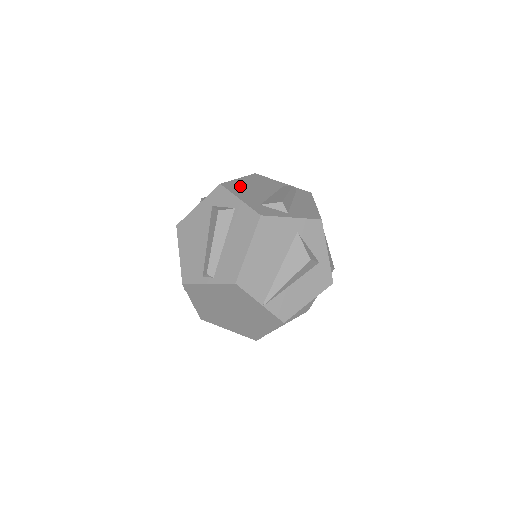
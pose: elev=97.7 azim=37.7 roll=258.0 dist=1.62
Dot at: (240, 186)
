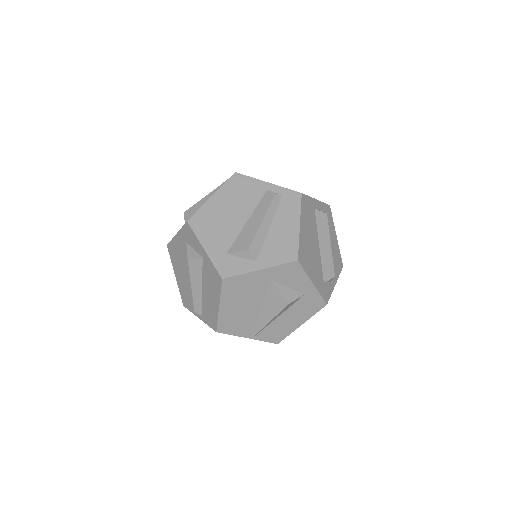
Dot at: (210, 217)
